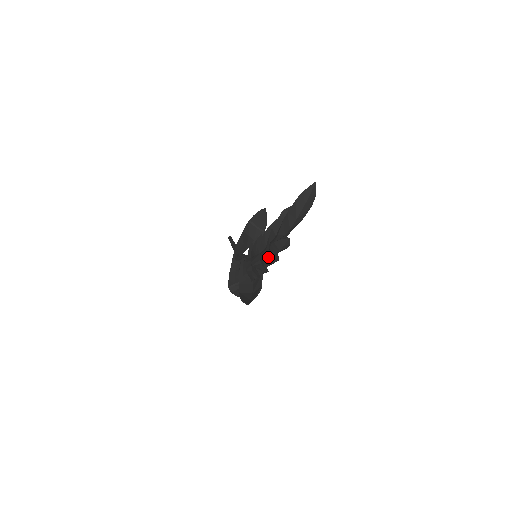
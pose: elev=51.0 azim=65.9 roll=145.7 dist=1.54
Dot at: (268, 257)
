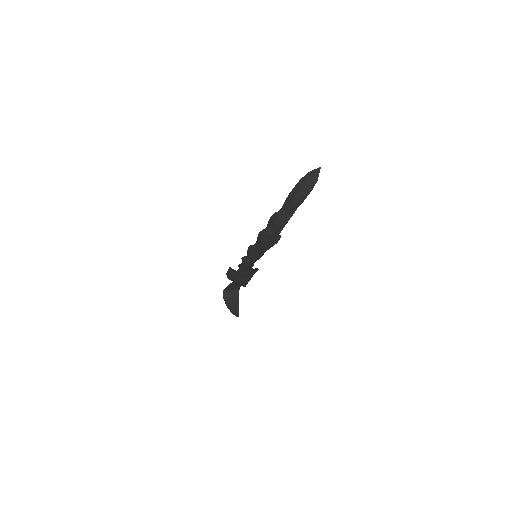
Dot at: (262, 231)
